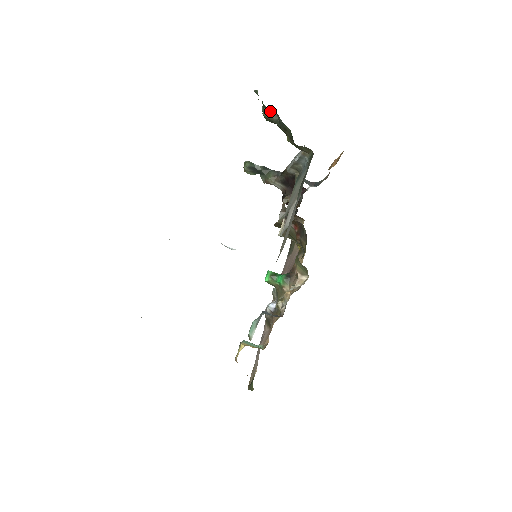
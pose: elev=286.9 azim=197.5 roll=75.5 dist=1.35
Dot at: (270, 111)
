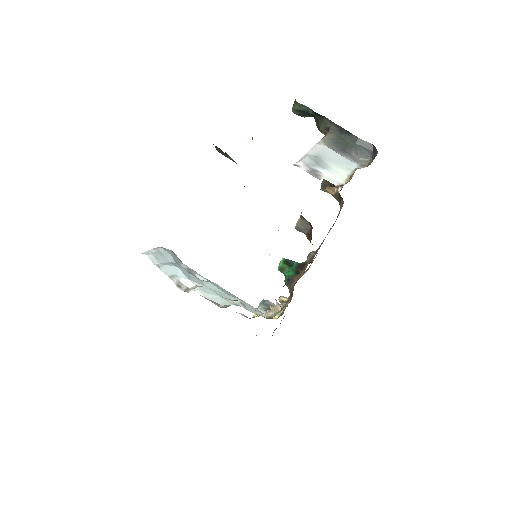
Dot at: (219, 149)
